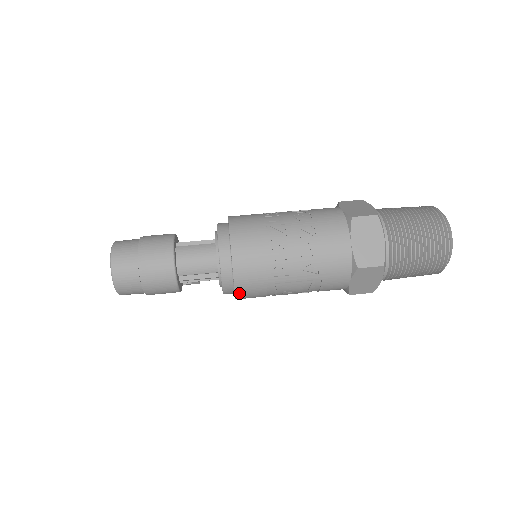
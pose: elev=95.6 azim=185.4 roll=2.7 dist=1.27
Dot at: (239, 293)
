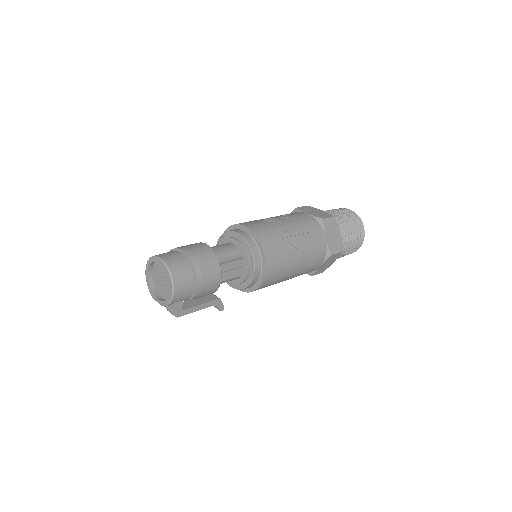
Dot at: (266, 254)
